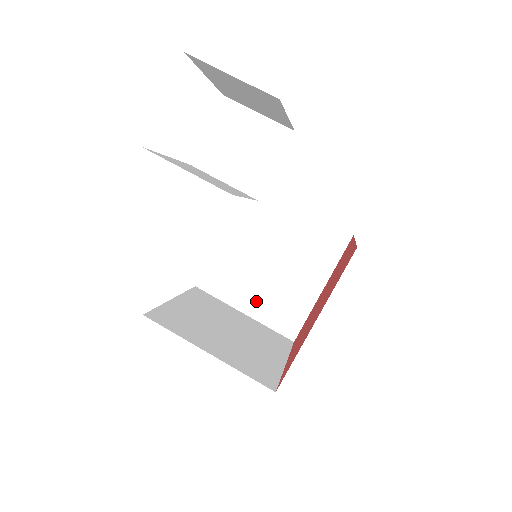
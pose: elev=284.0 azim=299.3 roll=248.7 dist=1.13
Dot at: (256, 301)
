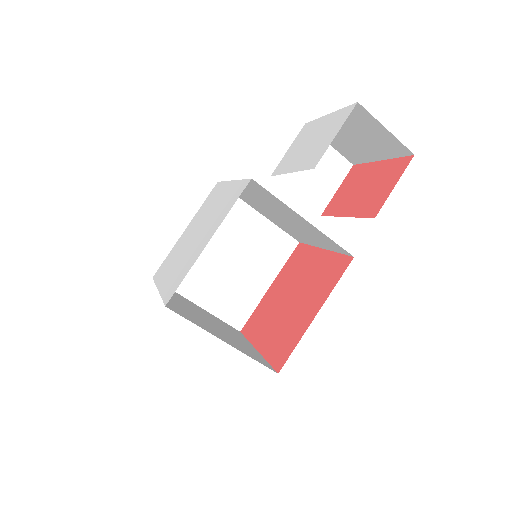
Dot at: (211, 294)
